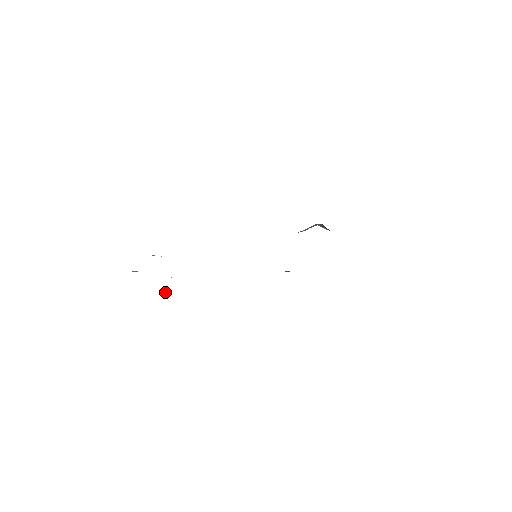
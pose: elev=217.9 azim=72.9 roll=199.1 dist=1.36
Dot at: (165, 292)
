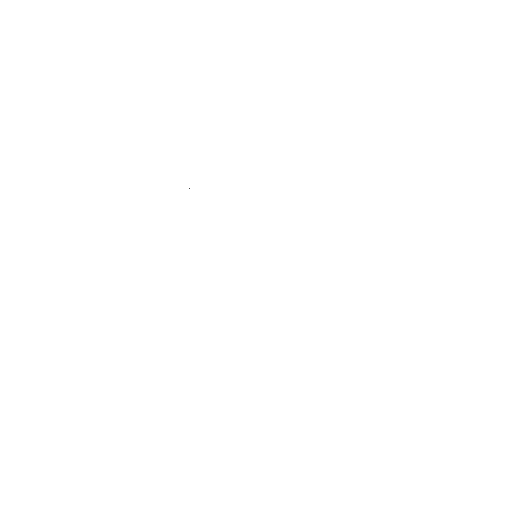
Dot at: occluded
